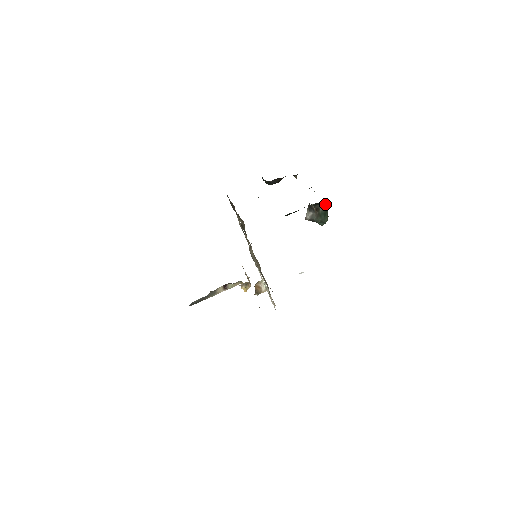
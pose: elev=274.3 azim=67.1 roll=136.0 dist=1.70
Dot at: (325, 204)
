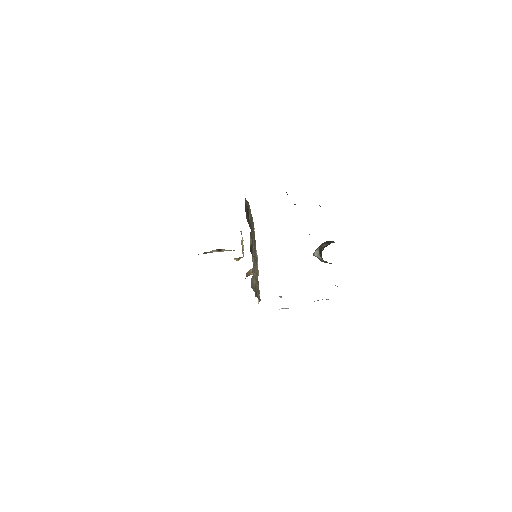
Dot at: occluded
